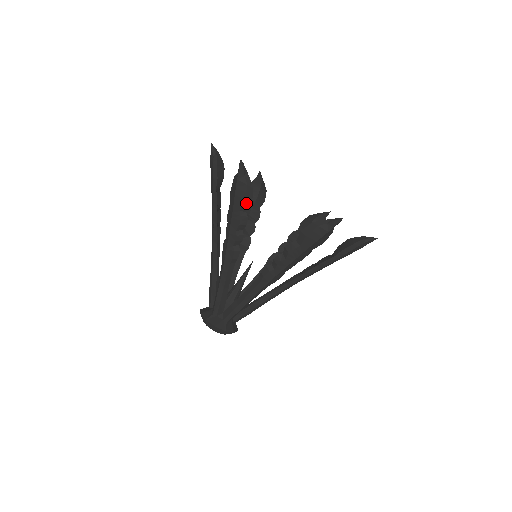
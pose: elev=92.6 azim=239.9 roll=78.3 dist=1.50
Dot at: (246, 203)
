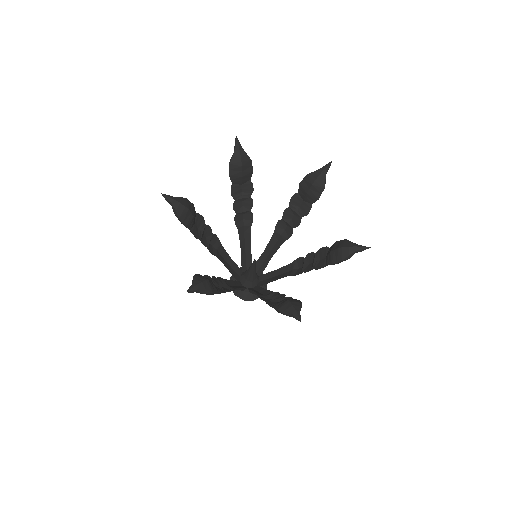
Dot at: occluded
